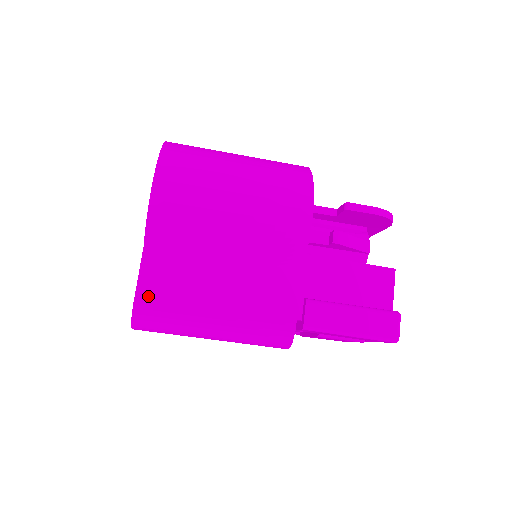
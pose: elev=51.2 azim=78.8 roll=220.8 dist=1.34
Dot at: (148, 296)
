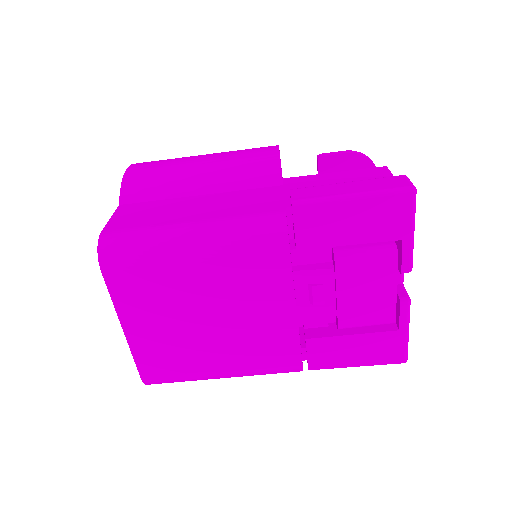
Dot at: (118, 226)
